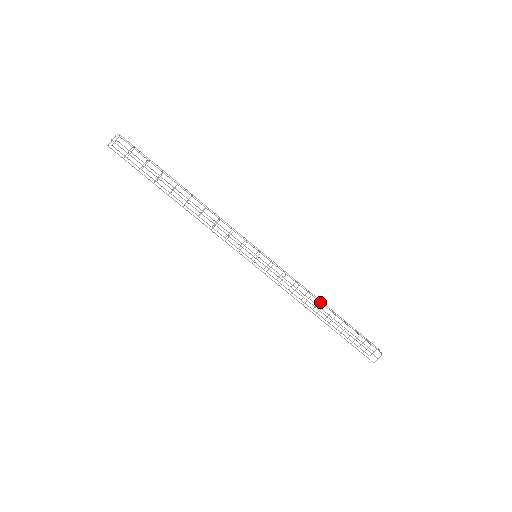
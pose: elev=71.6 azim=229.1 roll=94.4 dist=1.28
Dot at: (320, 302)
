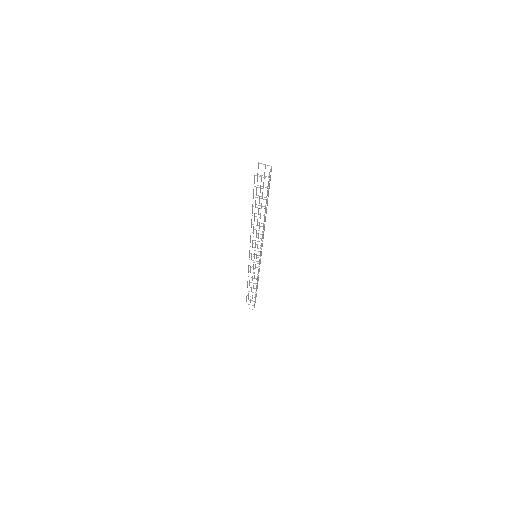
Dot at: occluded
